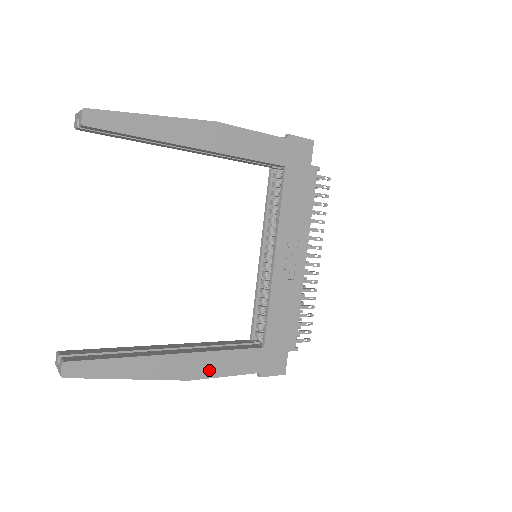
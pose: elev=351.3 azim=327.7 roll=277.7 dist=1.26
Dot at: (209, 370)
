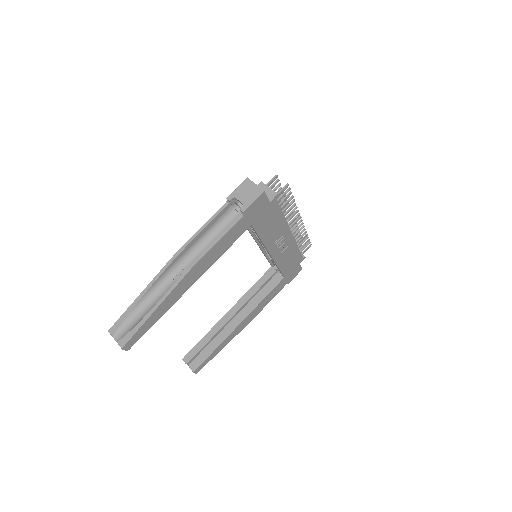
Dot at: (259, 310)
